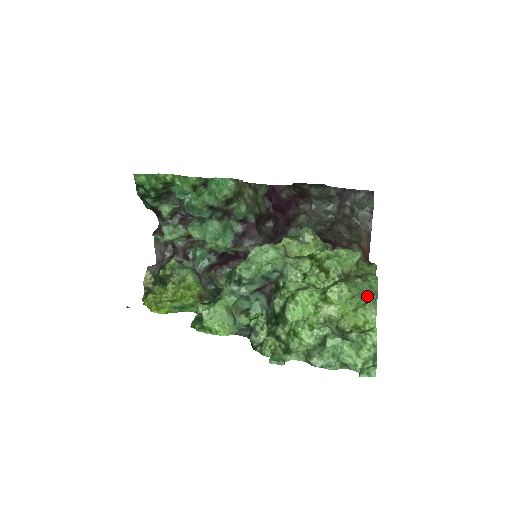
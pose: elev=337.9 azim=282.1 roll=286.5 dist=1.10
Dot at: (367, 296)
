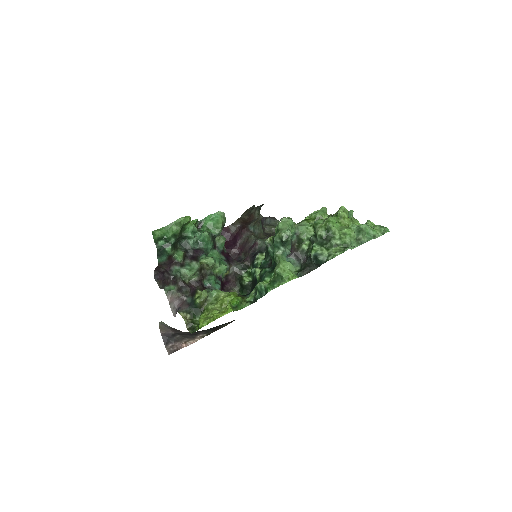
Dot at: (352, 211)
